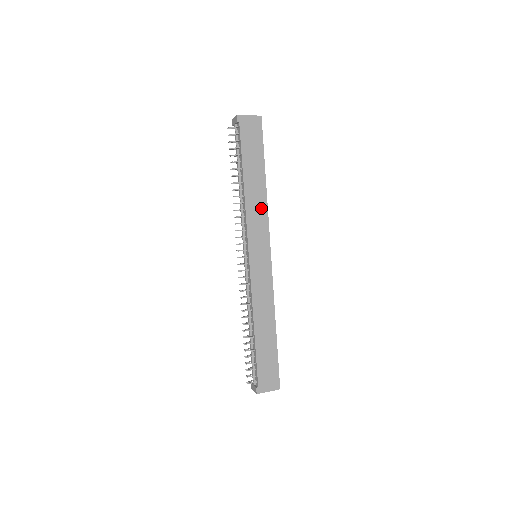
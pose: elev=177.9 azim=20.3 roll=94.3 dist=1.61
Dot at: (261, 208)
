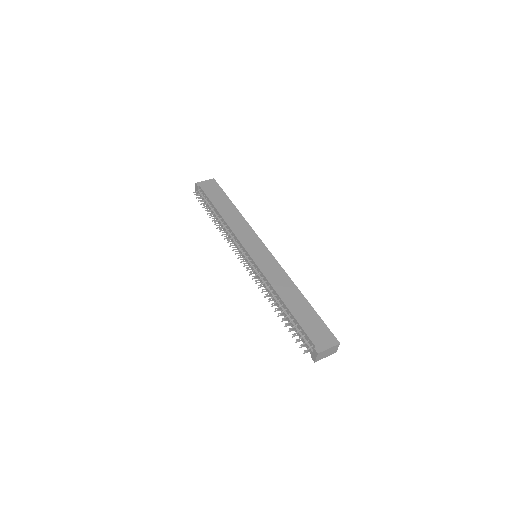
Dot at: (241, 223)
